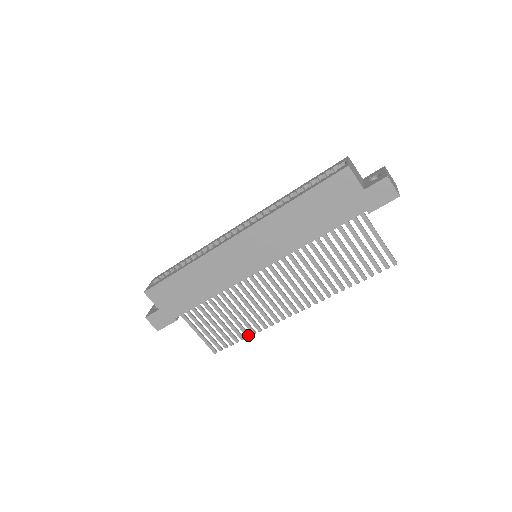
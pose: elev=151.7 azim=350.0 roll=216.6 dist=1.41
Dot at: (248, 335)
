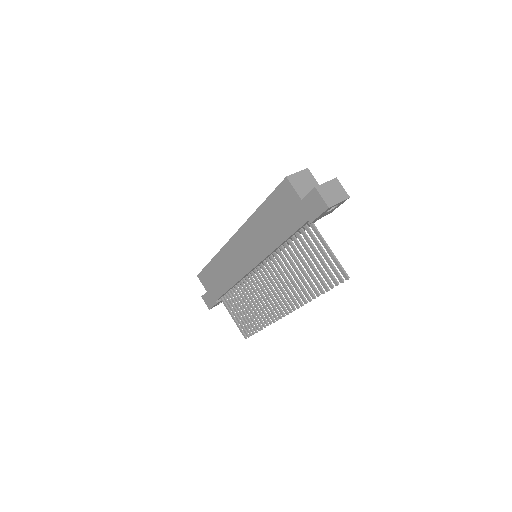
Dot at: (261, 327)
